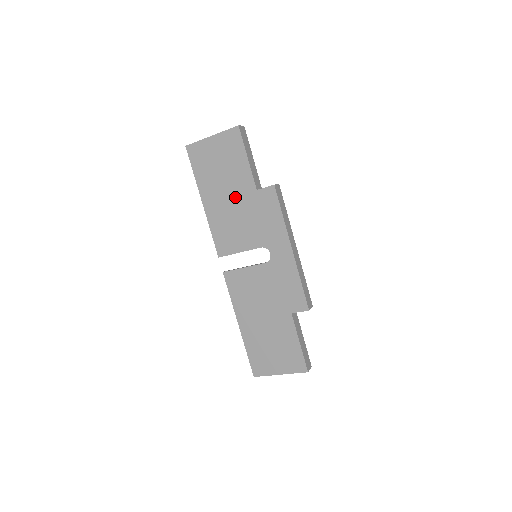
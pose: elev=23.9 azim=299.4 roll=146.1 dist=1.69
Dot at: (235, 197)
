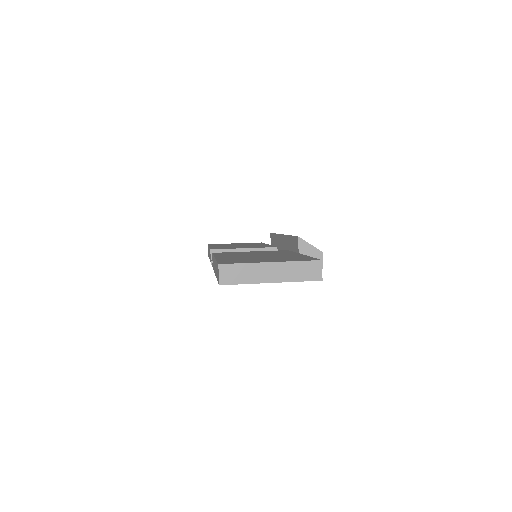
Dot at: occluded
